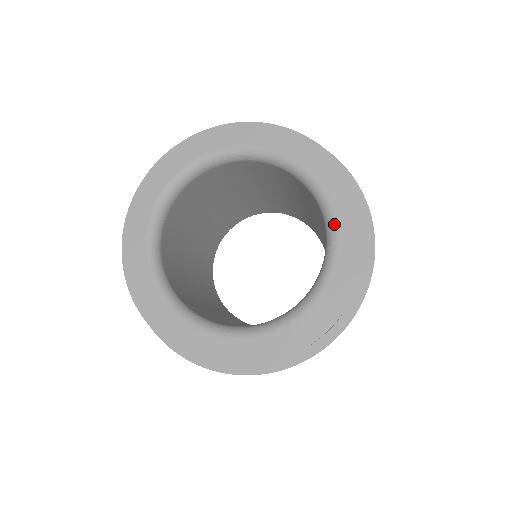
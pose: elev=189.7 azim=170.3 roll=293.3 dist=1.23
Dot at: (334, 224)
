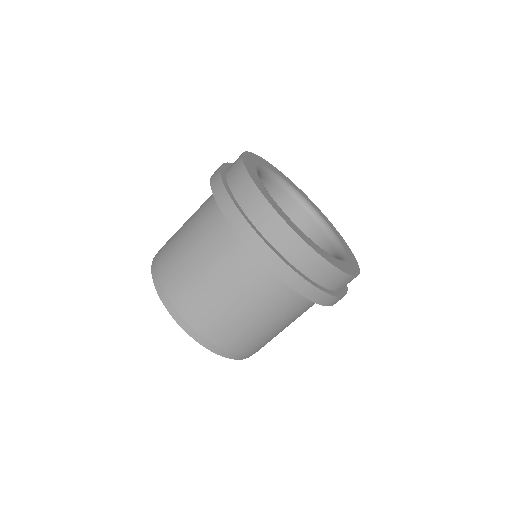
Dot at: (340, 241)
